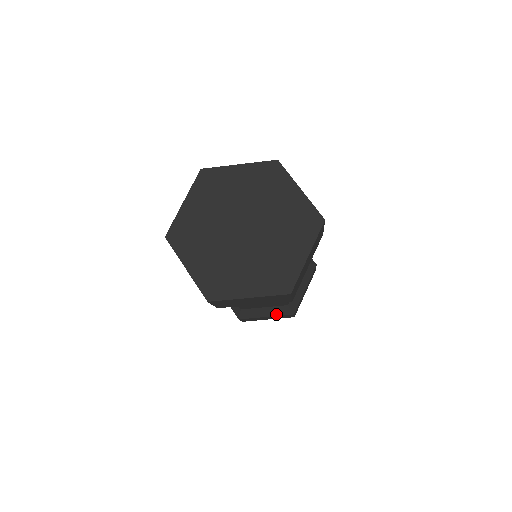
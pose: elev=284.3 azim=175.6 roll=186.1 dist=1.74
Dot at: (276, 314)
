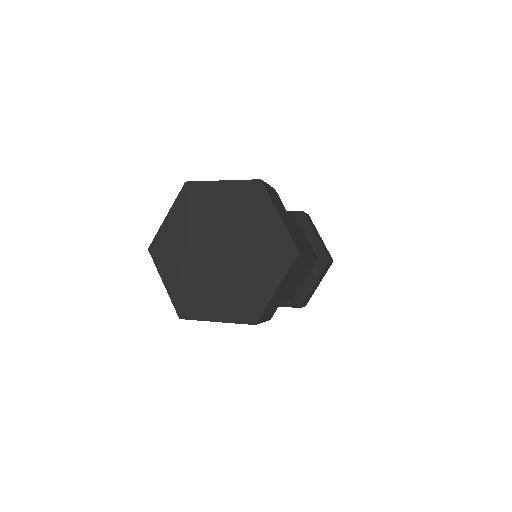
Dot at: (318, 275)
